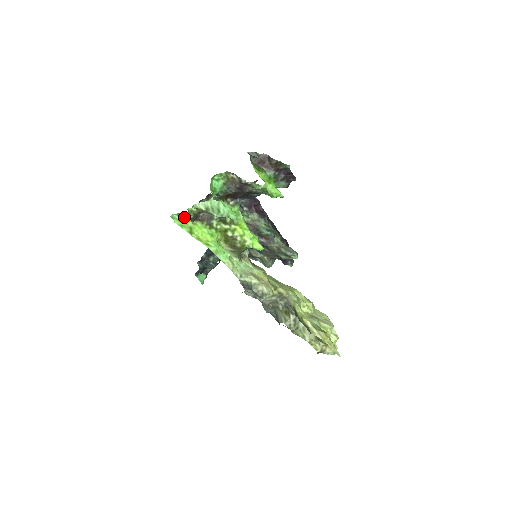
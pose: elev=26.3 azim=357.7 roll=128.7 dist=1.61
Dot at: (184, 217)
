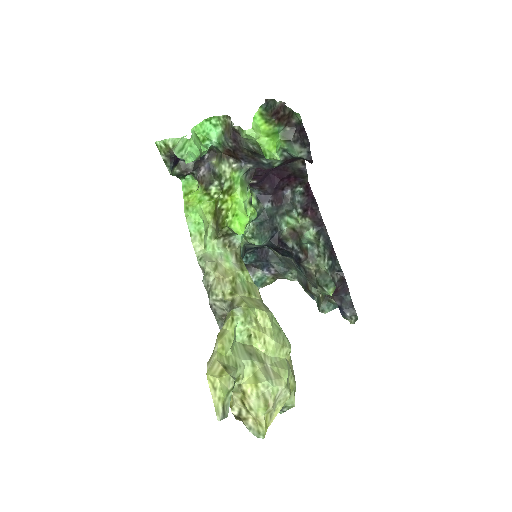
Dot at: (196, 180)
